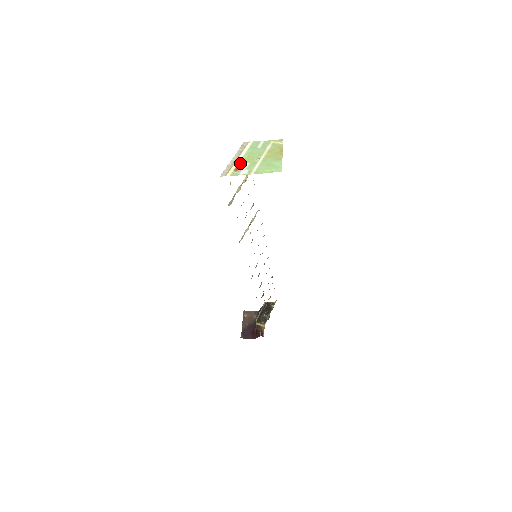
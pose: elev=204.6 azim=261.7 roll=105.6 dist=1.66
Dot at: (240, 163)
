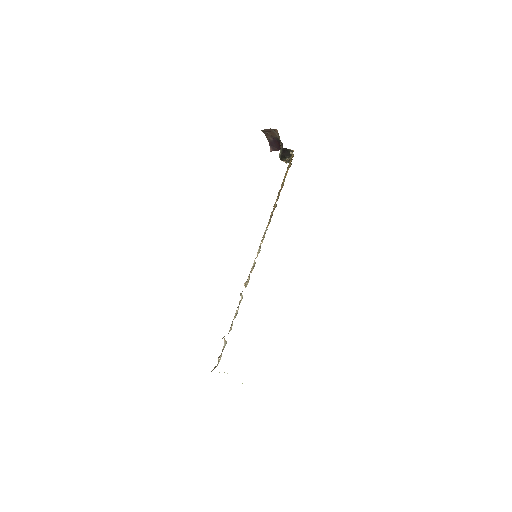
Dot at: occluded
